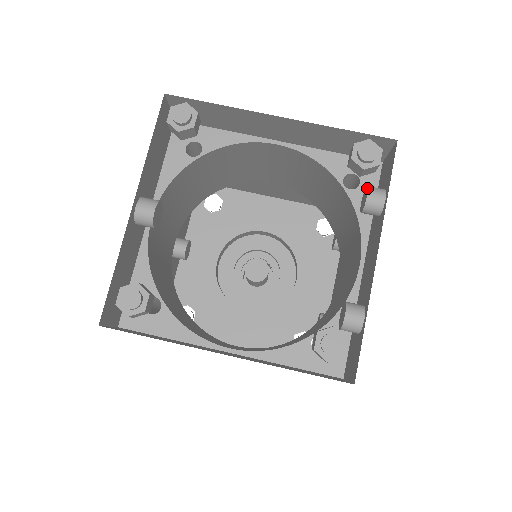
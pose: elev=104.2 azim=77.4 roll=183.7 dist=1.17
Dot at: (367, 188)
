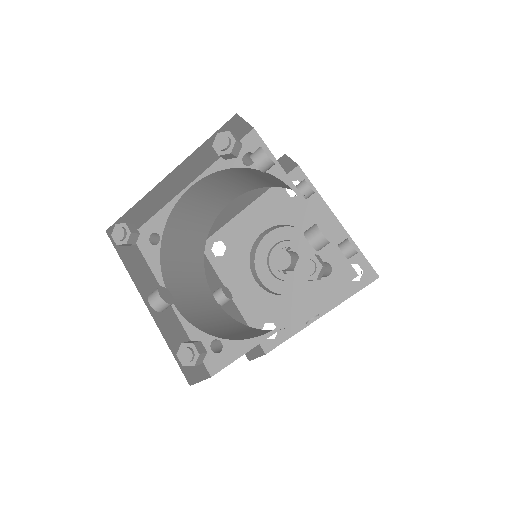
Dot at: (250, 157)
